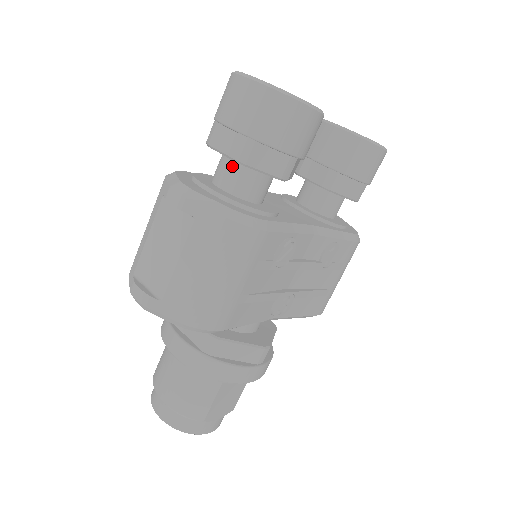
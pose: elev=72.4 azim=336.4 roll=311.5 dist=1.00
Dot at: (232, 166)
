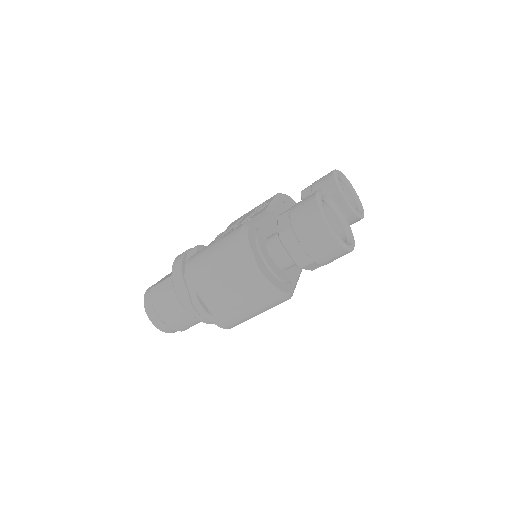
Dot at: (288, 255)
